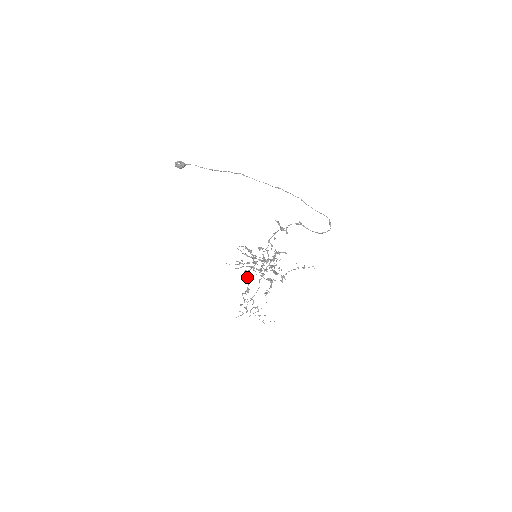
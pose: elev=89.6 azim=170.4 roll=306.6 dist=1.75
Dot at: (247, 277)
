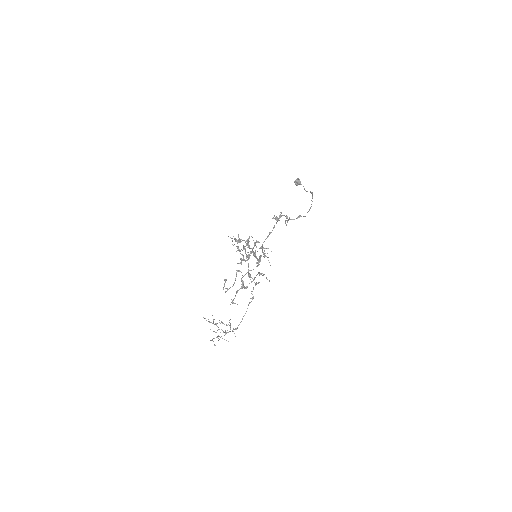
Dot at: occluded
